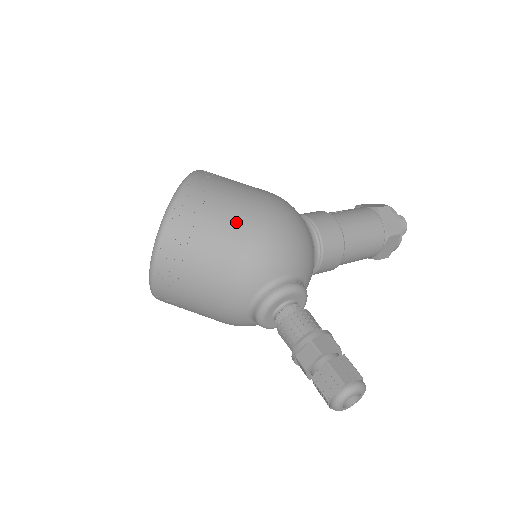
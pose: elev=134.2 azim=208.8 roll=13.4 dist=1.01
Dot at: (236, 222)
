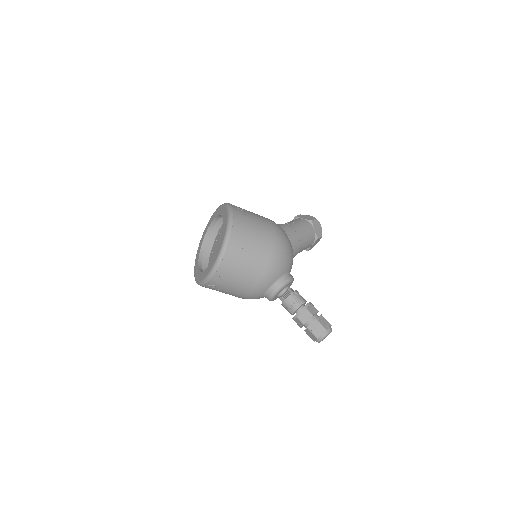
Dot at: (265, 244)
